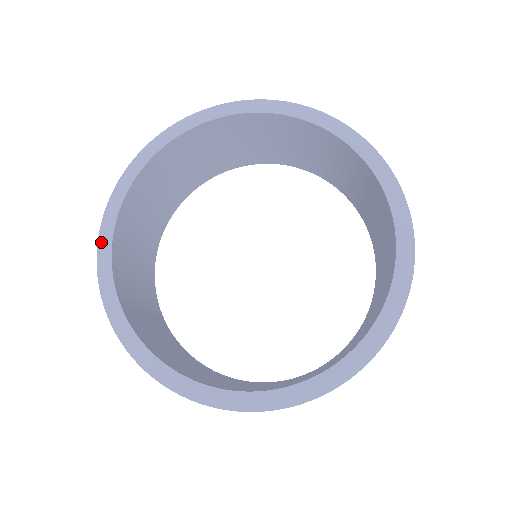
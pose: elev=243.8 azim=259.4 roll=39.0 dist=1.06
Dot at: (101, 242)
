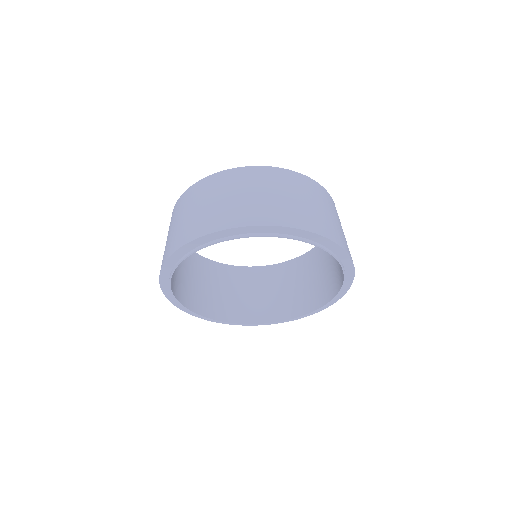
Dot at: (185, 311)
